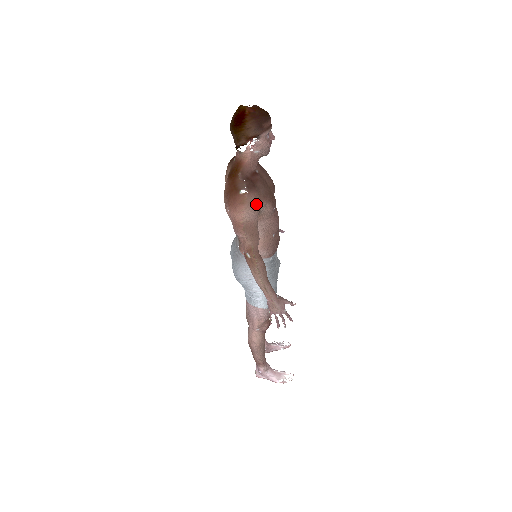
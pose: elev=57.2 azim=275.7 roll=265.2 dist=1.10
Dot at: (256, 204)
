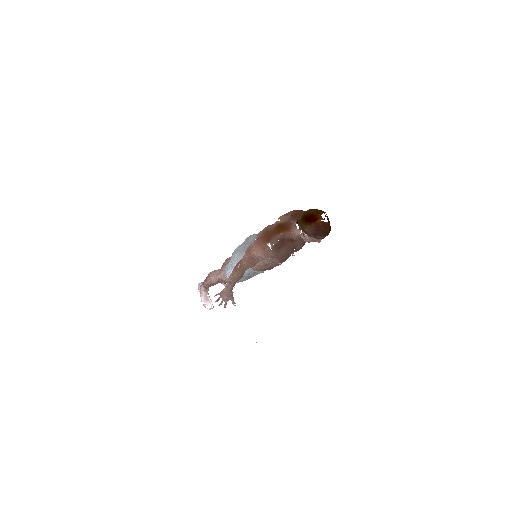
Dot at: (269, 256)
